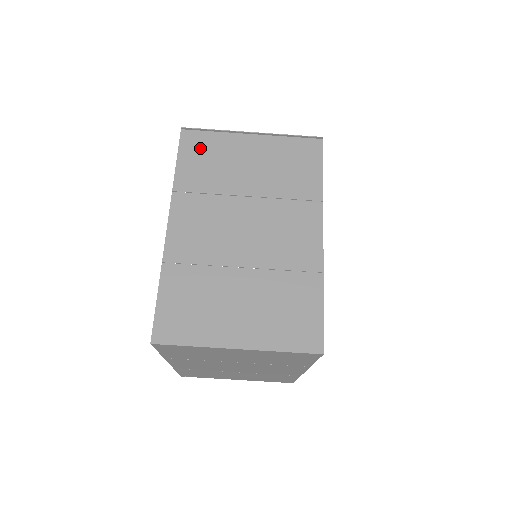
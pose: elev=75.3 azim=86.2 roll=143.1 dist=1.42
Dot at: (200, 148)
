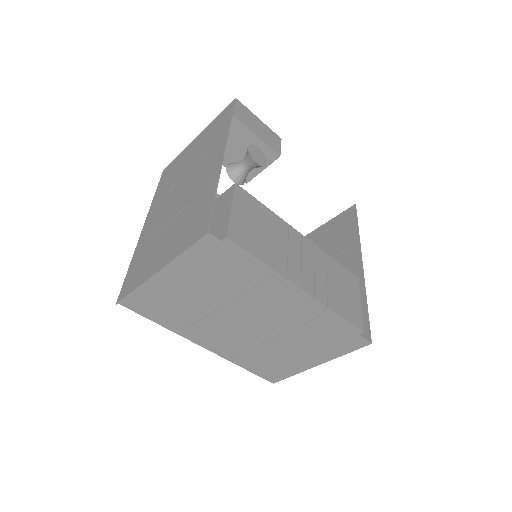
Dot at: (147, 304)
